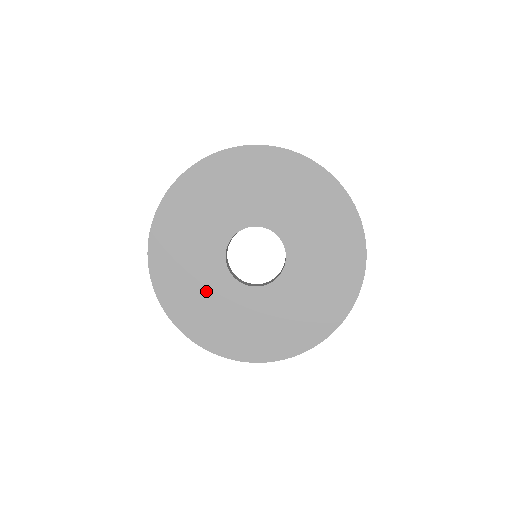
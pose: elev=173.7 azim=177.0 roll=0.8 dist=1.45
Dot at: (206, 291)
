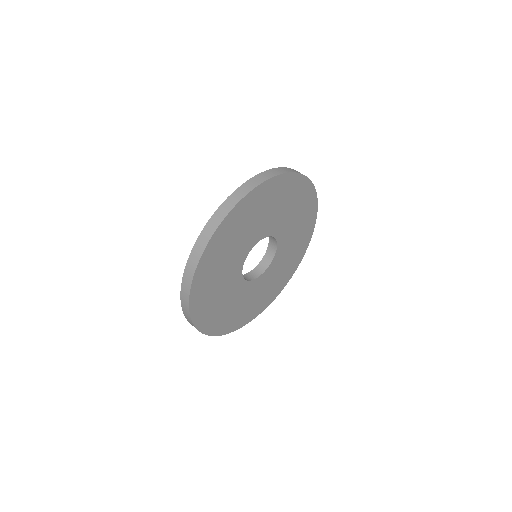
Dot at: (223, 289)
